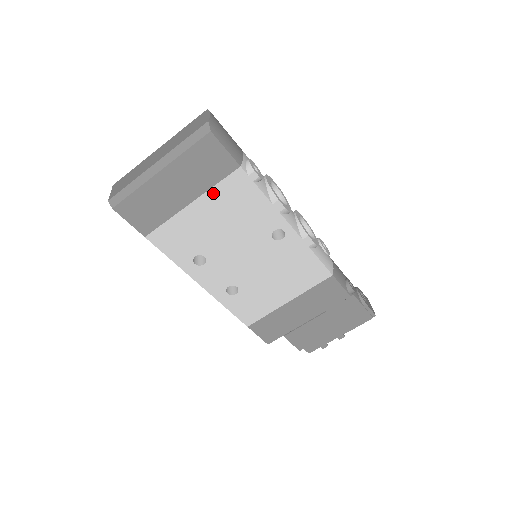
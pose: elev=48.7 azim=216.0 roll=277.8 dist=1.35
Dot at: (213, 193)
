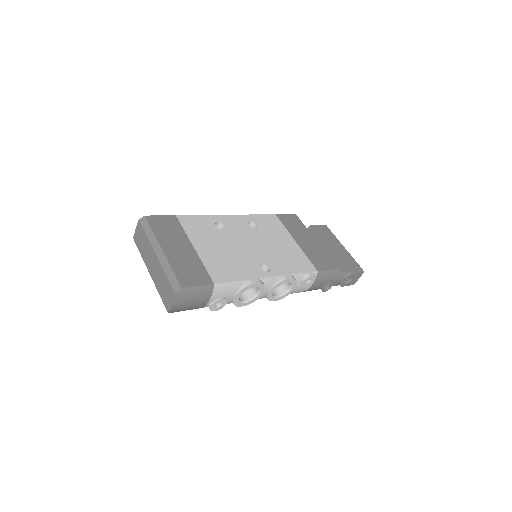
Dot at: occluded
